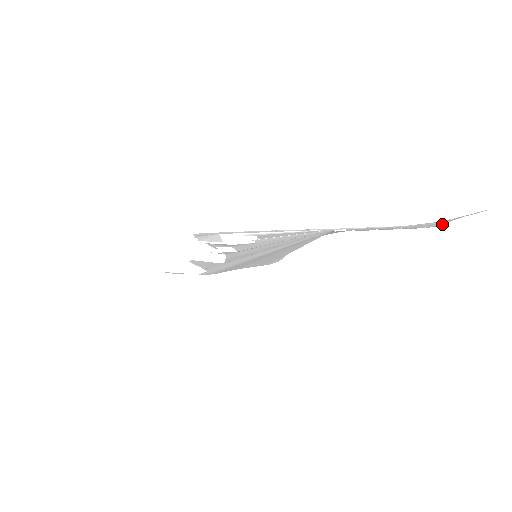
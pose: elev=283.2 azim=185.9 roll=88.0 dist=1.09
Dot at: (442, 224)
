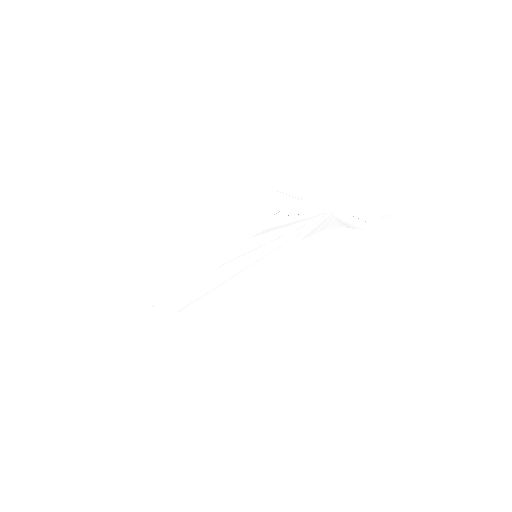
Dot at: occluded
